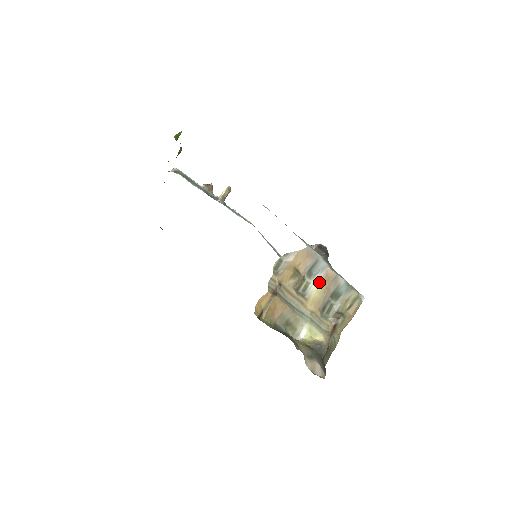
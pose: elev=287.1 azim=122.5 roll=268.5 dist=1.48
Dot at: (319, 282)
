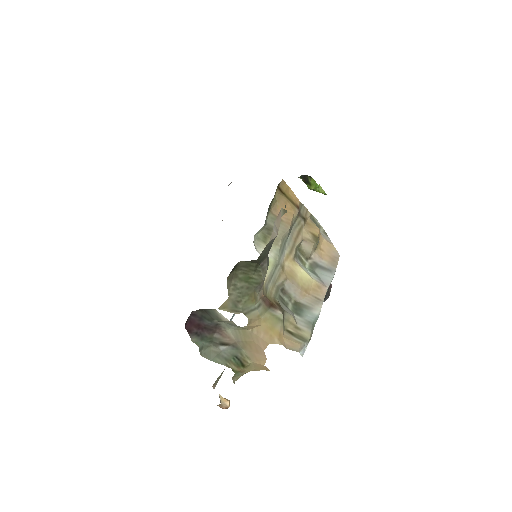
Dot at: (311, 278)
